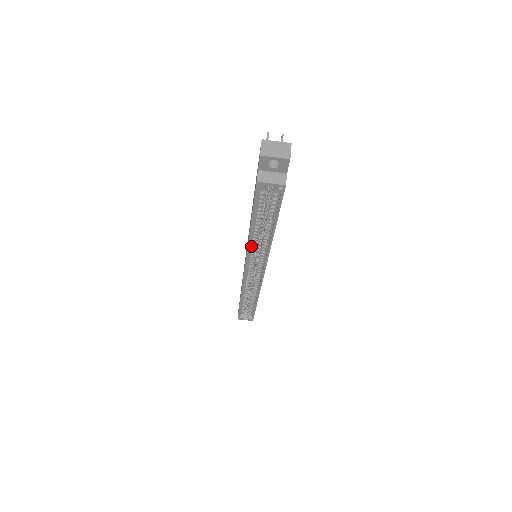
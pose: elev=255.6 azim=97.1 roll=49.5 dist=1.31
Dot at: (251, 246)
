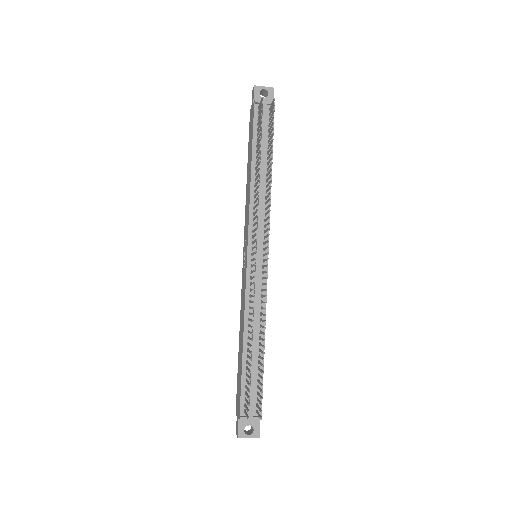
Dot at: occluded
